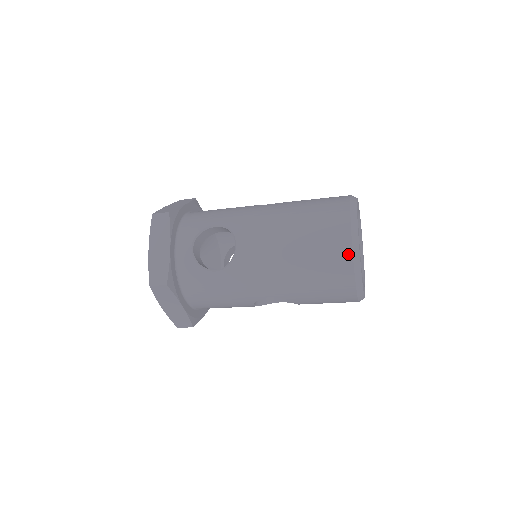
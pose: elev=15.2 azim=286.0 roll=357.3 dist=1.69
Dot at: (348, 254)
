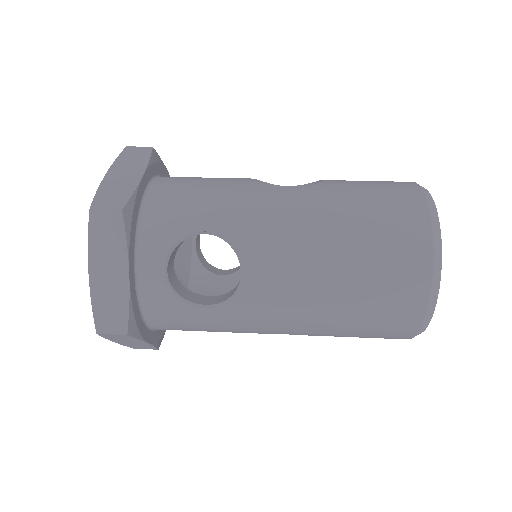
Dot at: (421, 306)
